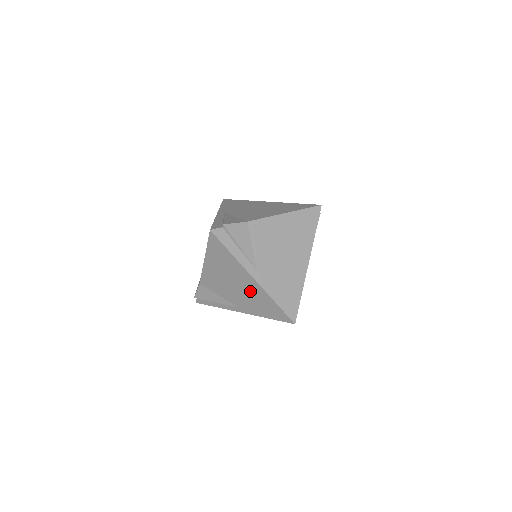
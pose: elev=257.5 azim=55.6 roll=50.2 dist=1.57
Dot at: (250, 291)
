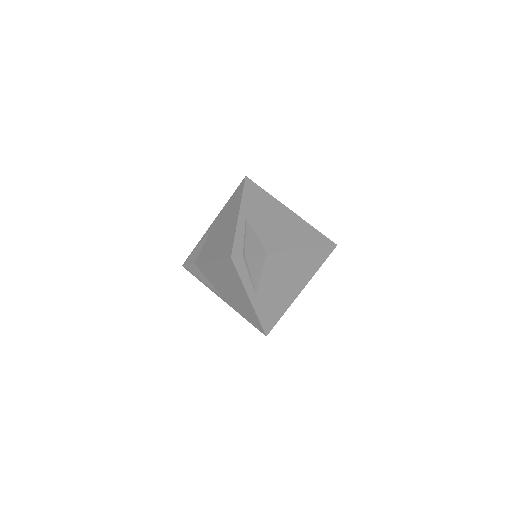
Dot at: (241, 301)
